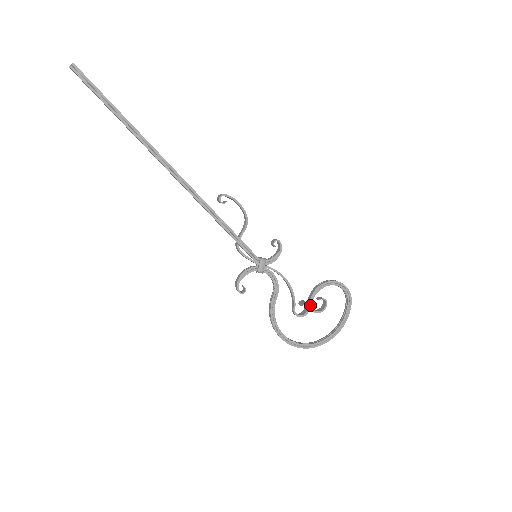
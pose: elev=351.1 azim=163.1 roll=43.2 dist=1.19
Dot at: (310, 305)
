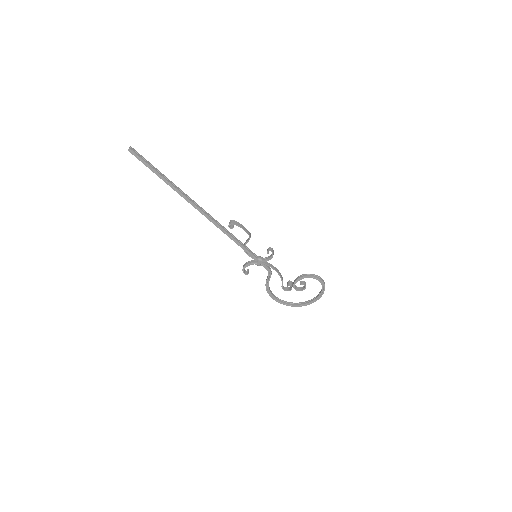
Dot at: (293, 286)
